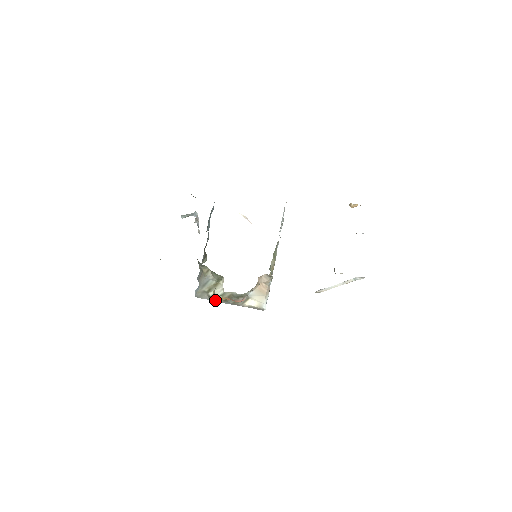
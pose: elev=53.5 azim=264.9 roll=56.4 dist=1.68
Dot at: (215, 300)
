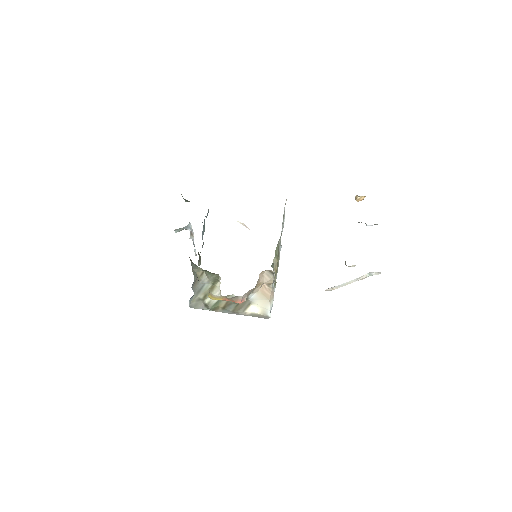
Dot at: (212, 308)
